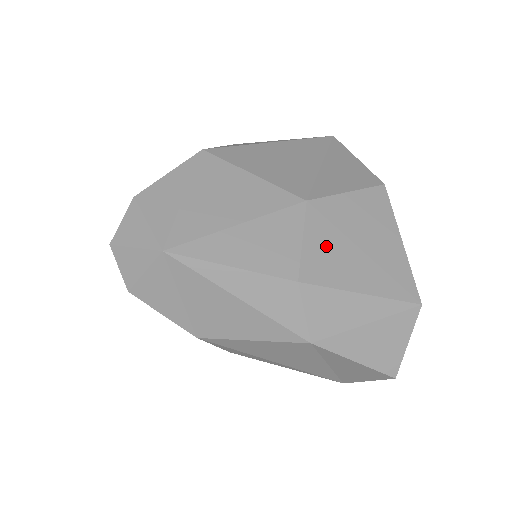
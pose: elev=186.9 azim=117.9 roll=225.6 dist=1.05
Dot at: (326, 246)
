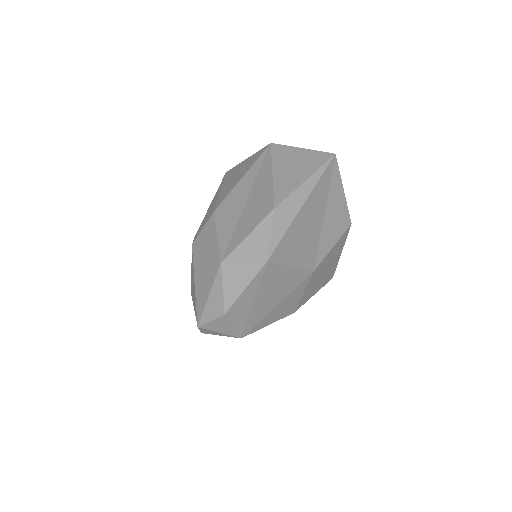
Dot at: (311, 287)
